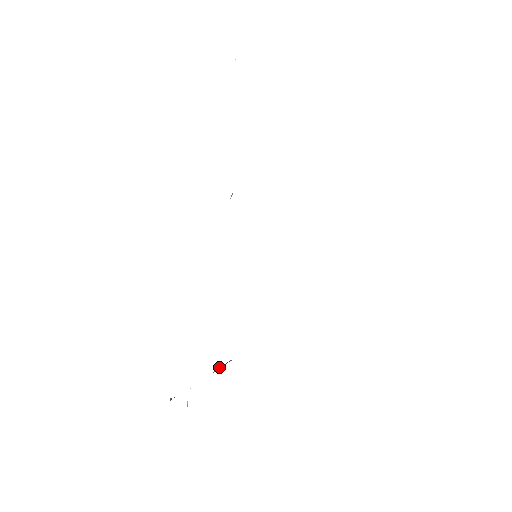
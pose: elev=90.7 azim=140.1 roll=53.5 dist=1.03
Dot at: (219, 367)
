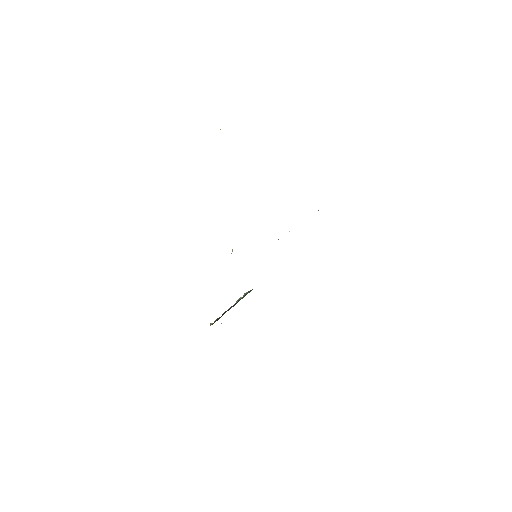
Dot at: (240, 298)
